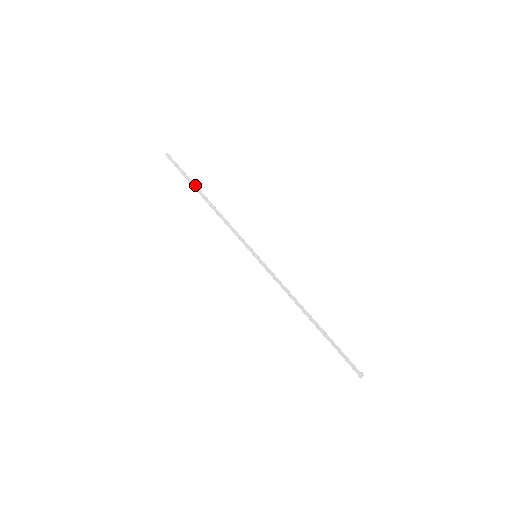
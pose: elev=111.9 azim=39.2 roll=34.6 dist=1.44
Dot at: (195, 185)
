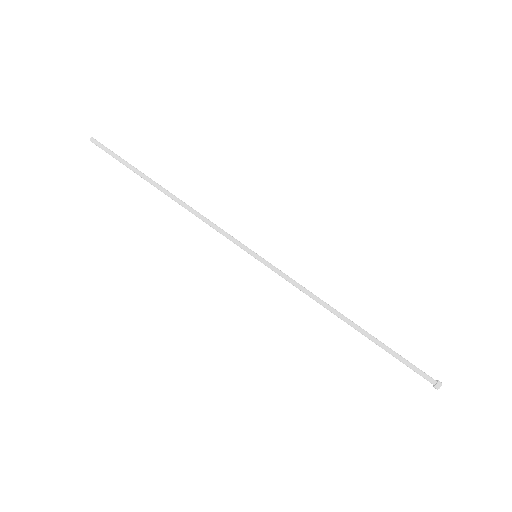
Dot at: (144, 175)
